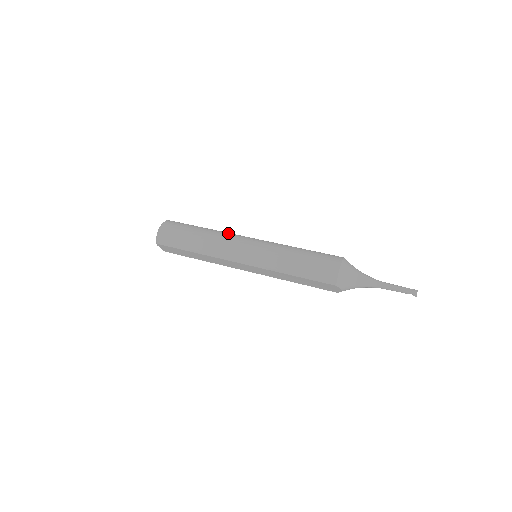
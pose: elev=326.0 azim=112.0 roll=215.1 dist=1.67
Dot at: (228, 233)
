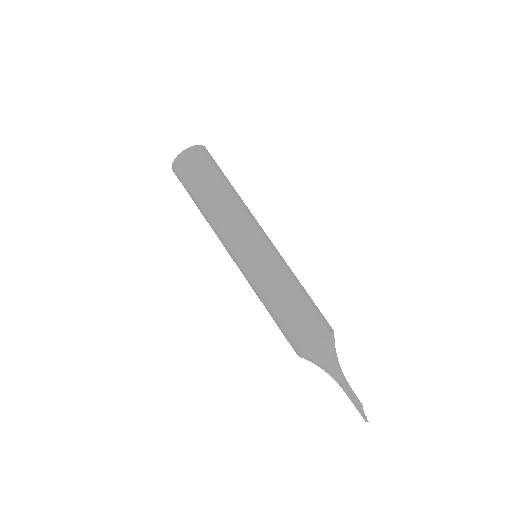
Dot at: (223, 226)
